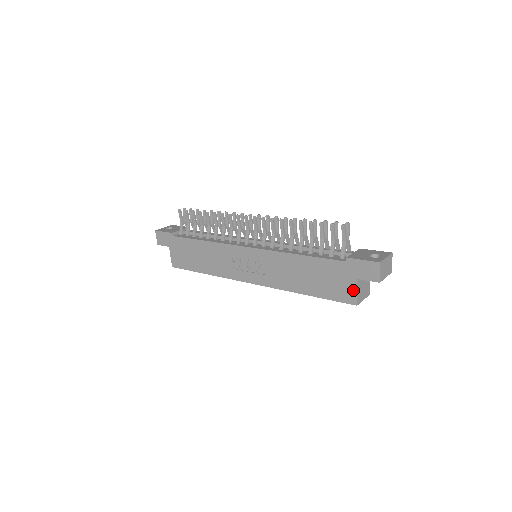
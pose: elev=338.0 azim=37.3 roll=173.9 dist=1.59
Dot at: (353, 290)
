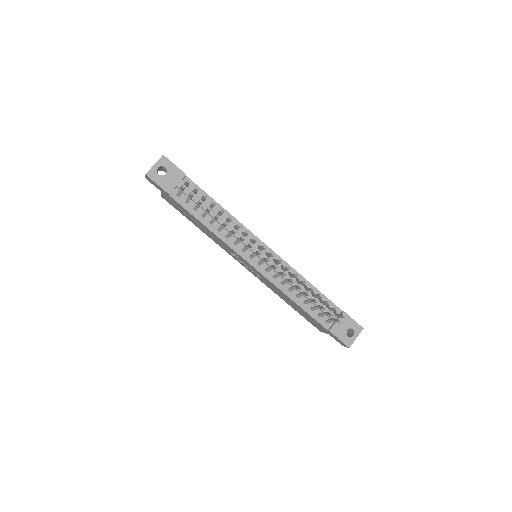
Dot at: (323, 331)
